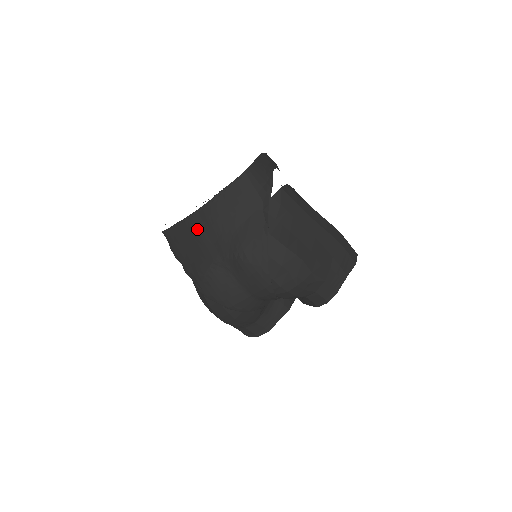
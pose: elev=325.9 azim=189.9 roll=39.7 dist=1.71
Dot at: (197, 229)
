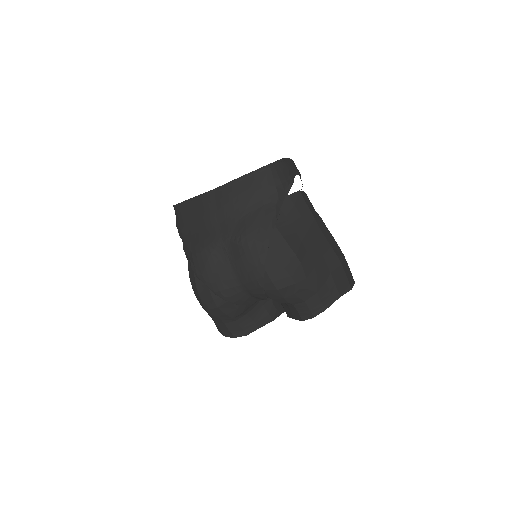
Dot at: (208, 207)
